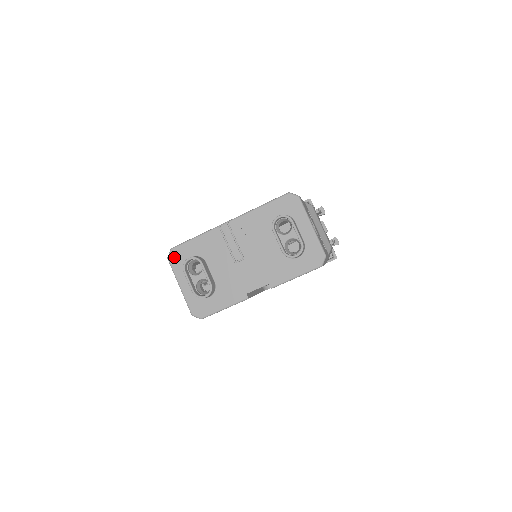
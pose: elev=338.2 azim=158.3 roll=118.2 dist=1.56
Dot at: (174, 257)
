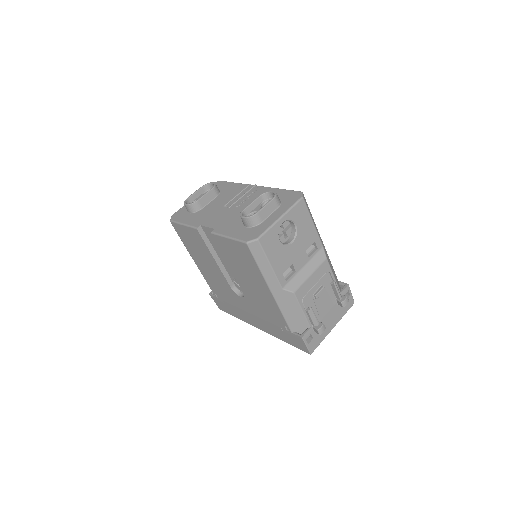
Dot at: occluded
